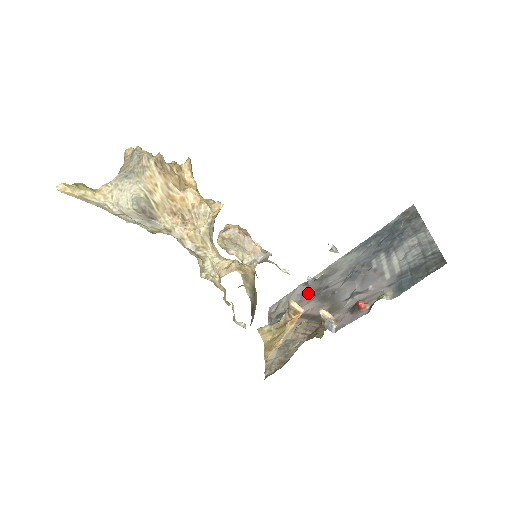
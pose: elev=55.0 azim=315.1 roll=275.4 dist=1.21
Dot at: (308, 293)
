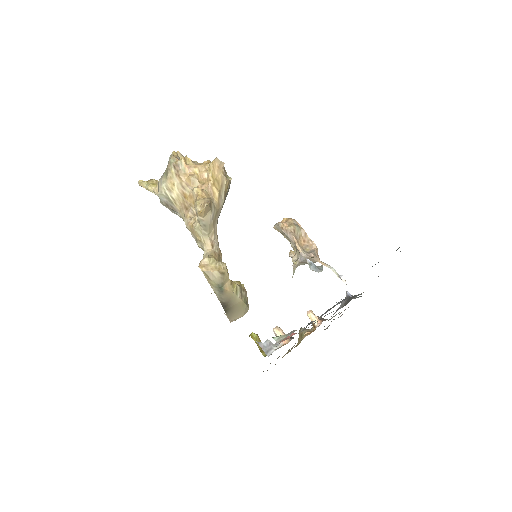
Dot at: (337, 309)
